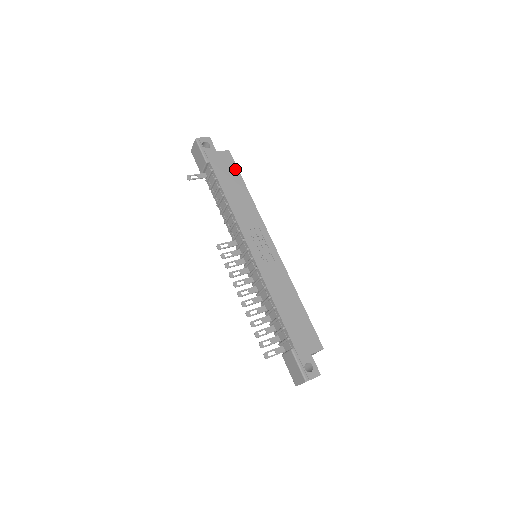
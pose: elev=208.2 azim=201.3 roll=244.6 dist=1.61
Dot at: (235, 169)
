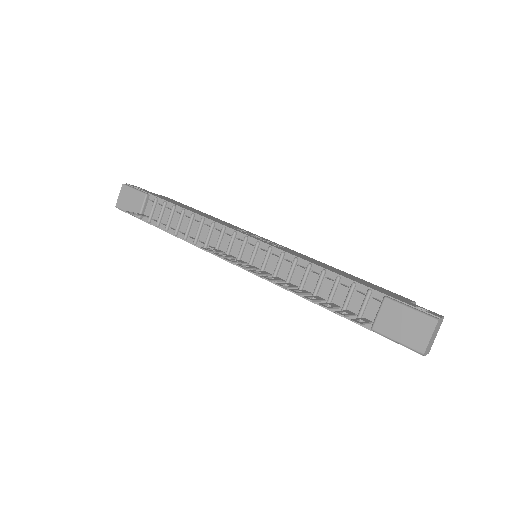
Dot at: (182, 204)
